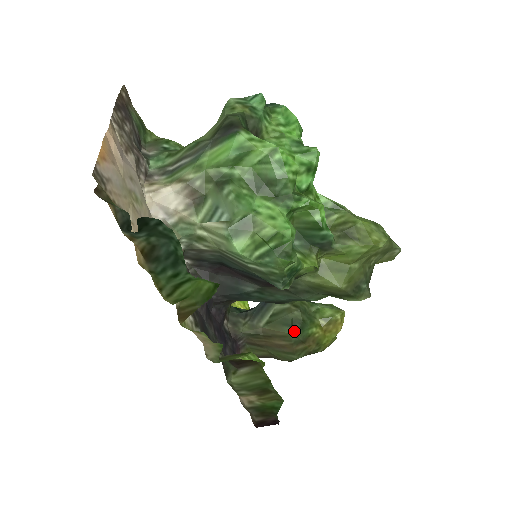
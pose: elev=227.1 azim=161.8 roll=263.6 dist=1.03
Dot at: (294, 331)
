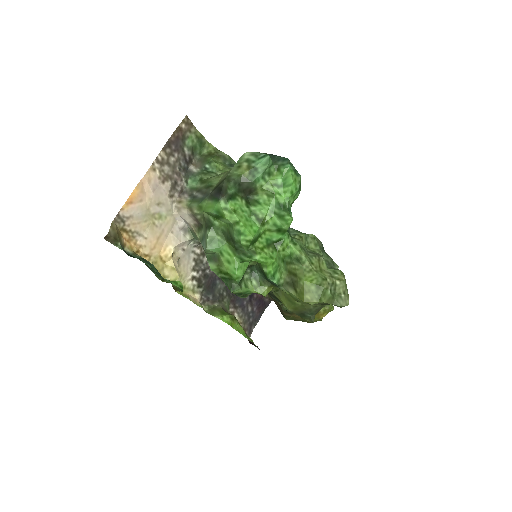
Dot at: (283, 305)
